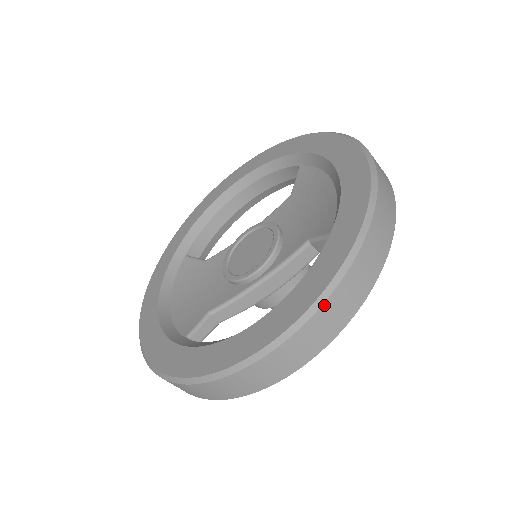
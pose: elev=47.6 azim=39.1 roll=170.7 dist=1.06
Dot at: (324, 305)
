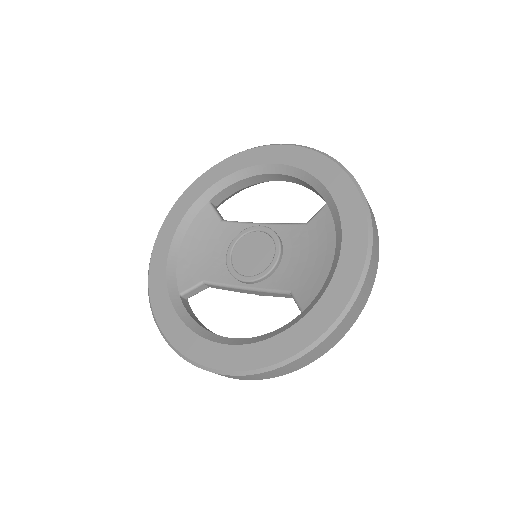
Dot at: (264, 373)
